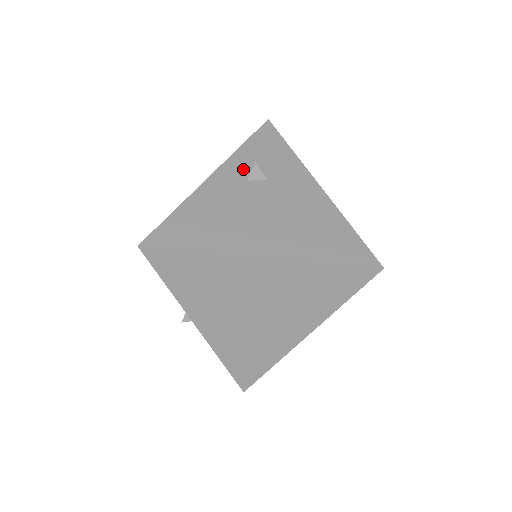
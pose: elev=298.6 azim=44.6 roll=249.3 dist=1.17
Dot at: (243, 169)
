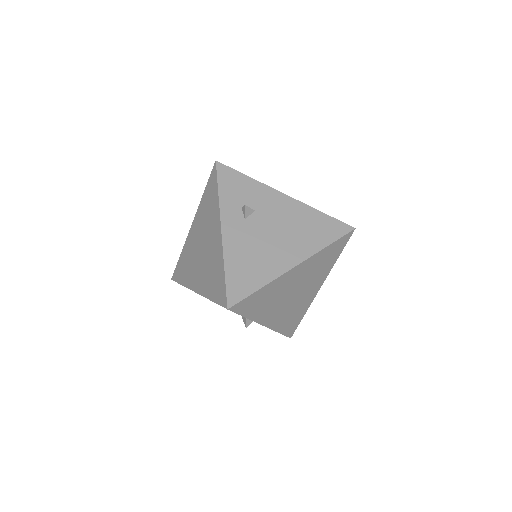
Dot at: (235, 212)
